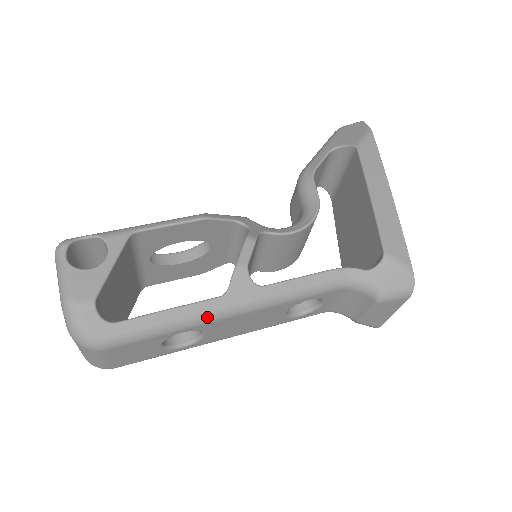
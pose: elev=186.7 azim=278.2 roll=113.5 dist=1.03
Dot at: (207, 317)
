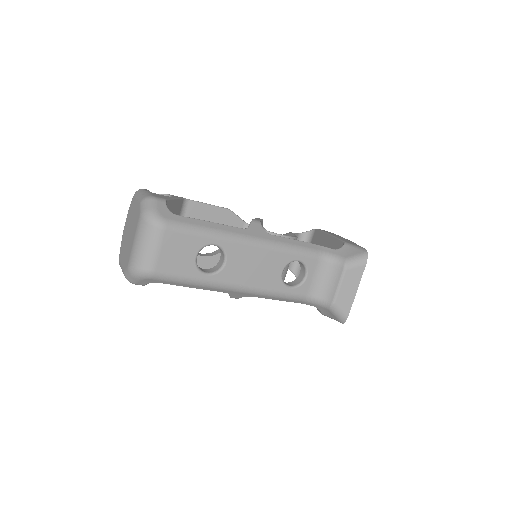
Dot at: (234, 236)
